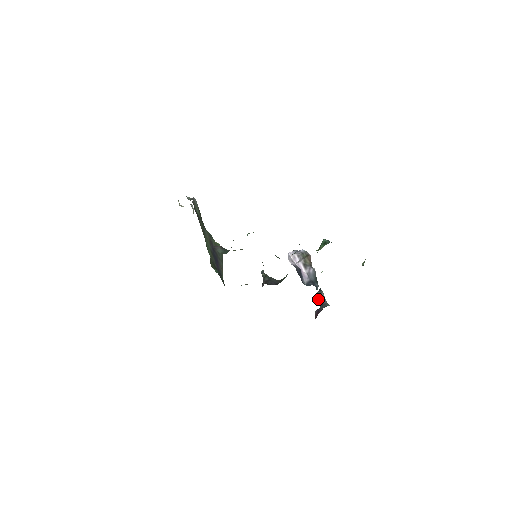
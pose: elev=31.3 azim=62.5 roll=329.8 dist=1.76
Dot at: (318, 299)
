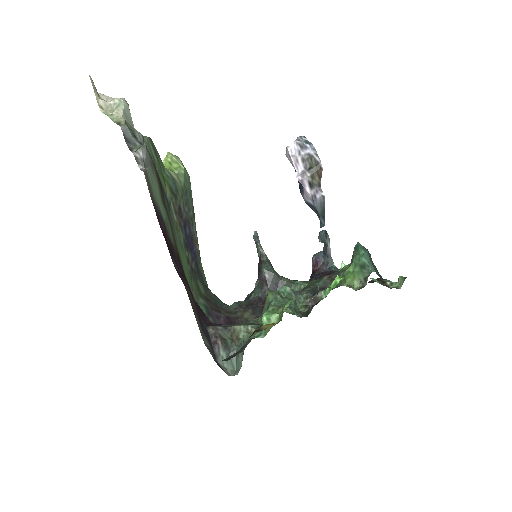
Dot at: (320, 241)
